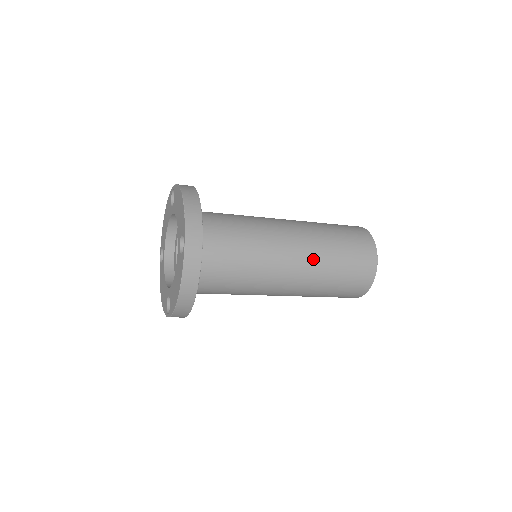
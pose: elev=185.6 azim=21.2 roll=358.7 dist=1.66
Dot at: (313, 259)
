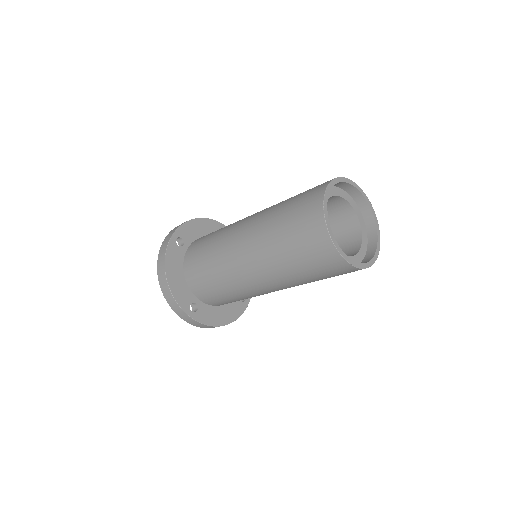
Dot at: (278, 280)
